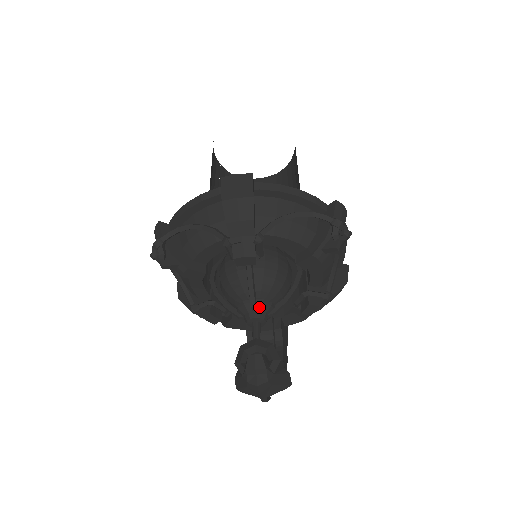
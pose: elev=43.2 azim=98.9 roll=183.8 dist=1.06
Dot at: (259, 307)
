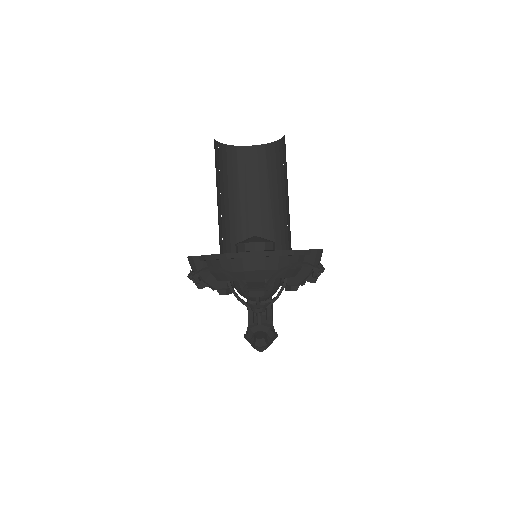
Dot at: (262, 307)
